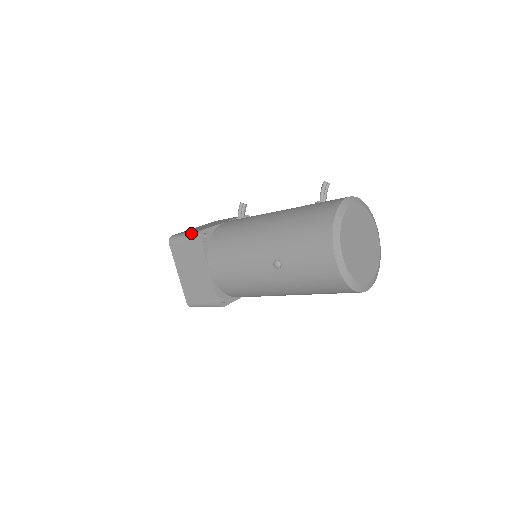
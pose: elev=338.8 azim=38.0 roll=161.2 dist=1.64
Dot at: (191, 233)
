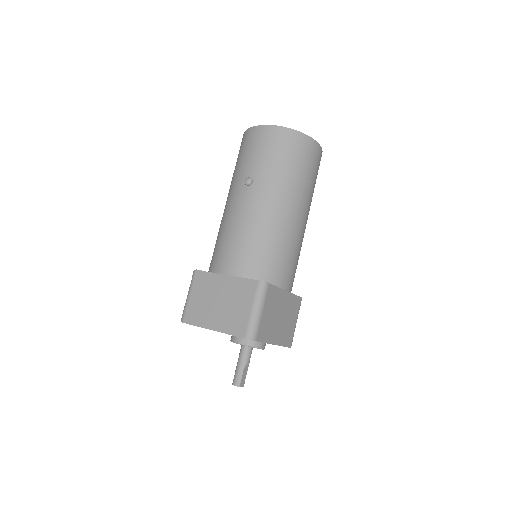
Dot at: (190, 285)
